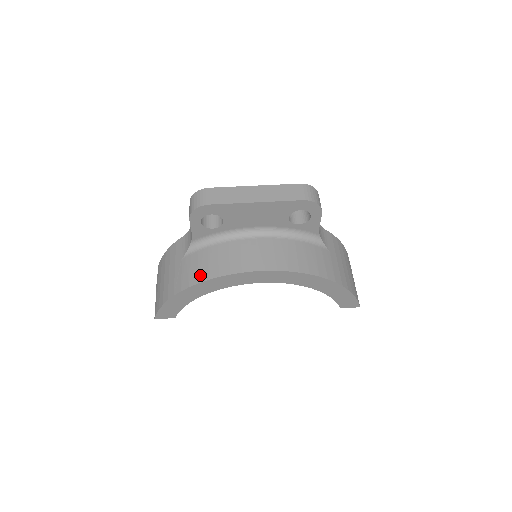
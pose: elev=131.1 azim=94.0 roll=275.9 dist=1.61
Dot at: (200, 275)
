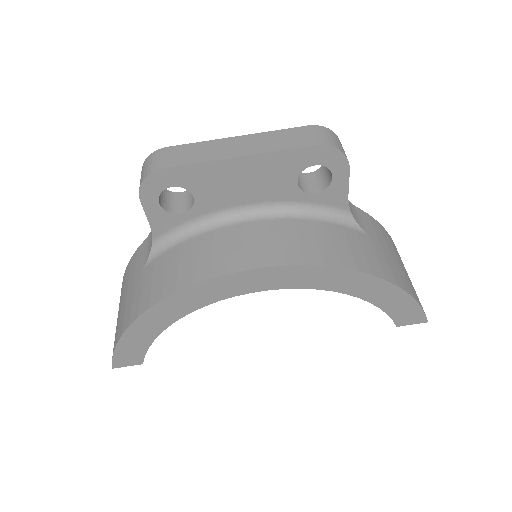
Dot at: (165, 287)
